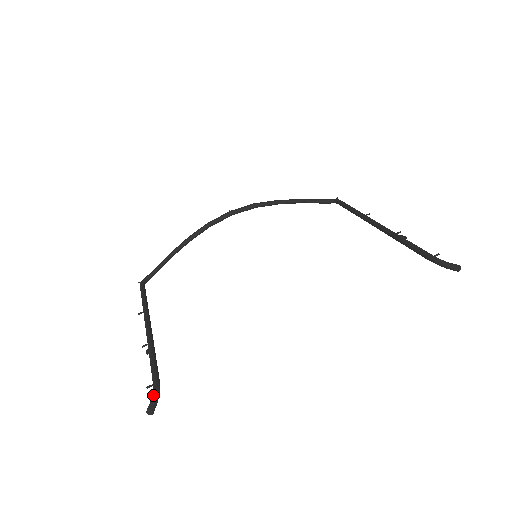
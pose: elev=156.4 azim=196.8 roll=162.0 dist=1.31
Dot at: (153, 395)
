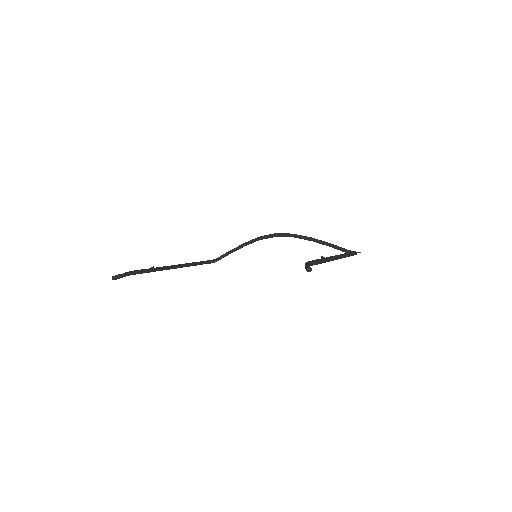
Dot at: (122, 274)
